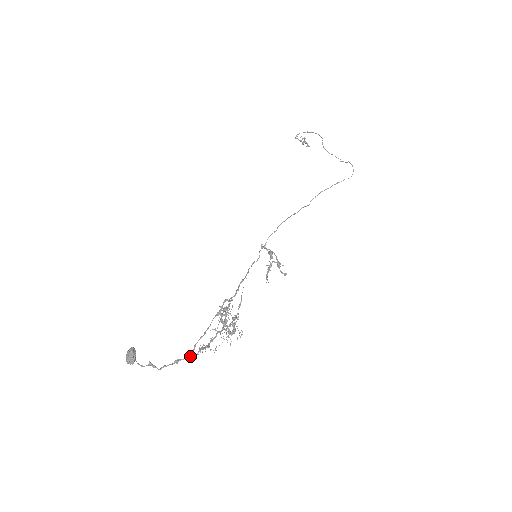
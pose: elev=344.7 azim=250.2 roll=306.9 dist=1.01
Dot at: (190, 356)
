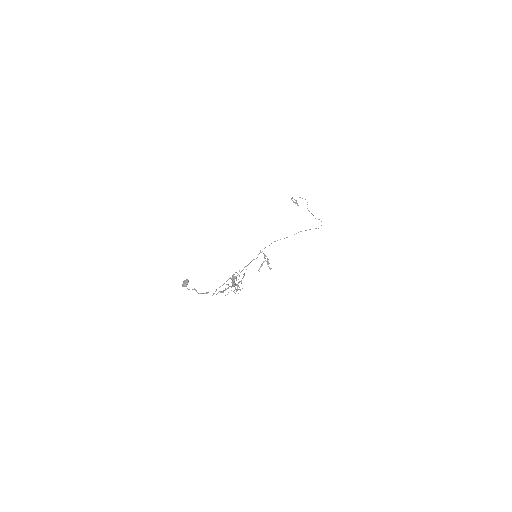
Dot at: occluded
